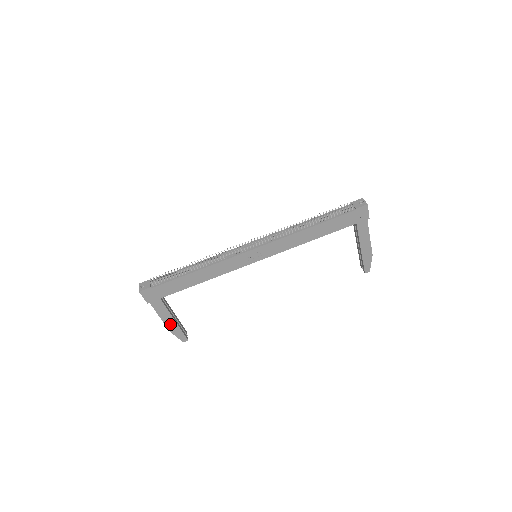
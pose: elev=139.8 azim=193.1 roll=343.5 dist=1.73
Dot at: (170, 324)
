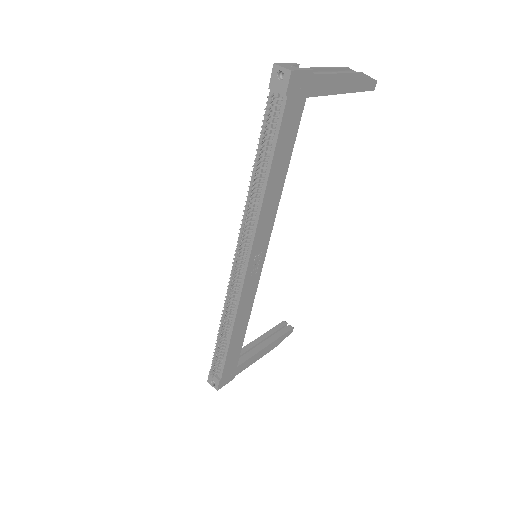
Dot at: (267, 350)
